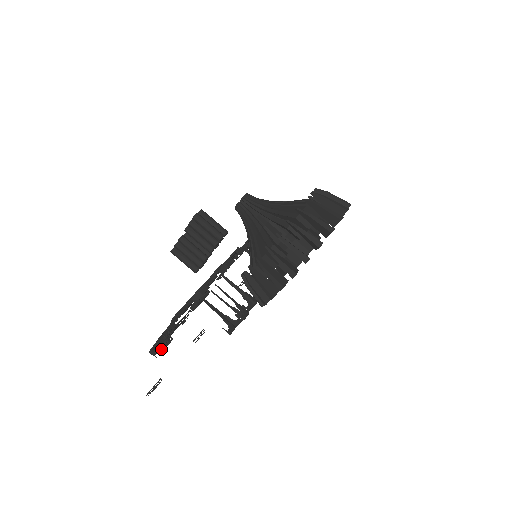
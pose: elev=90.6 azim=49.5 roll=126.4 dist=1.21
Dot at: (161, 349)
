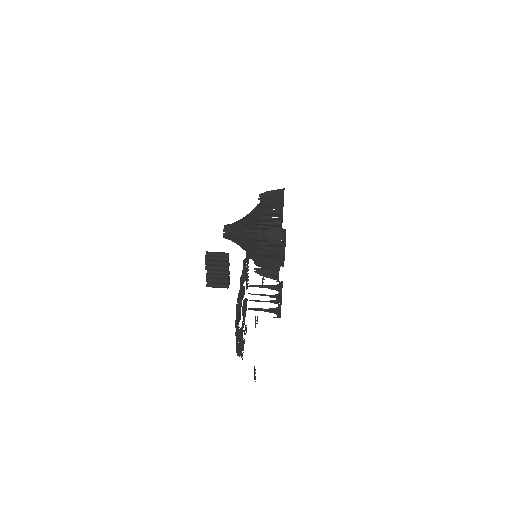
Dot at: occluded
